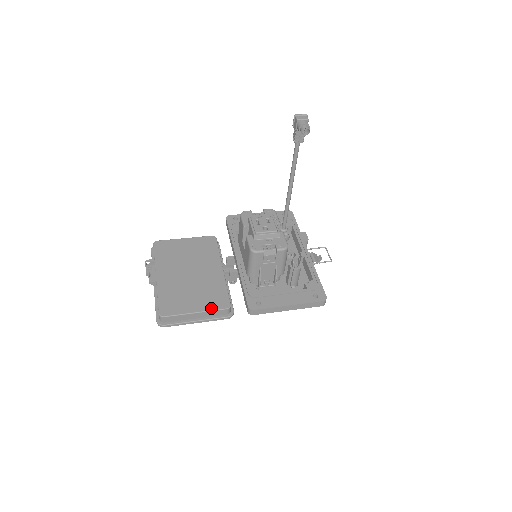
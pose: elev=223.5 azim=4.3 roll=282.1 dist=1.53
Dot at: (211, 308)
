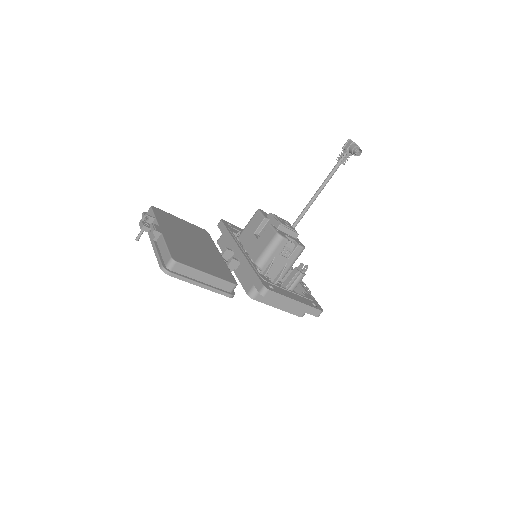
Dot at: (221, 277)
